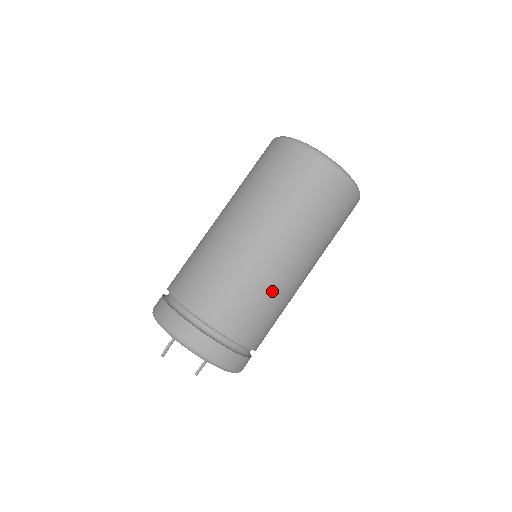
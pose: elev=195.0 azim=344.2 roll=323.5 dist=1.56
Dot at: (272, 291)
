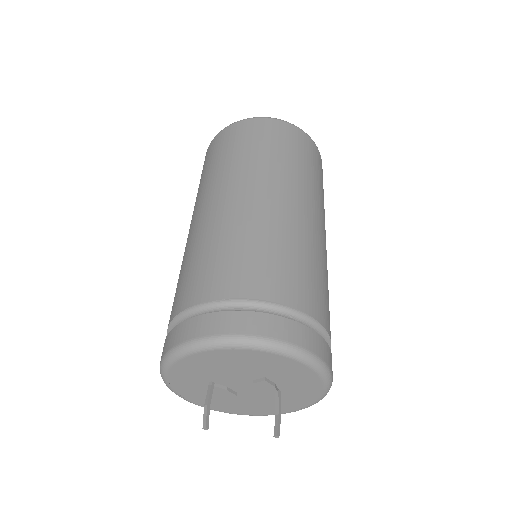
Dot at: (280, 231)
